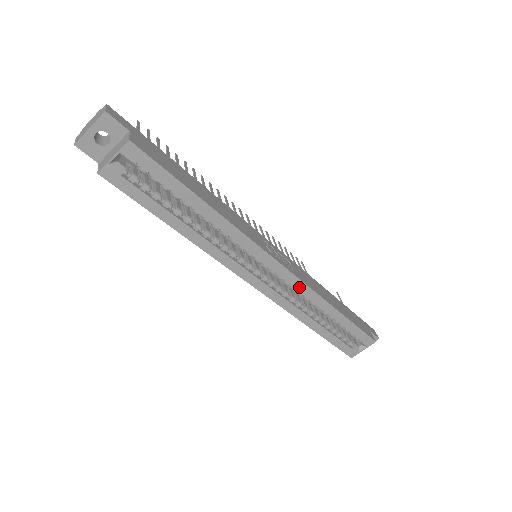
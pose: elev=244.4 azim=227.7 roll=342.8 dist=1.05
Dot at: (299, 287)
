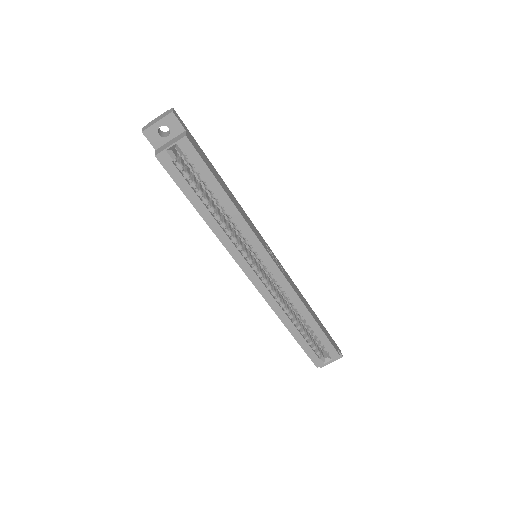
Dot at: (286, 289)
